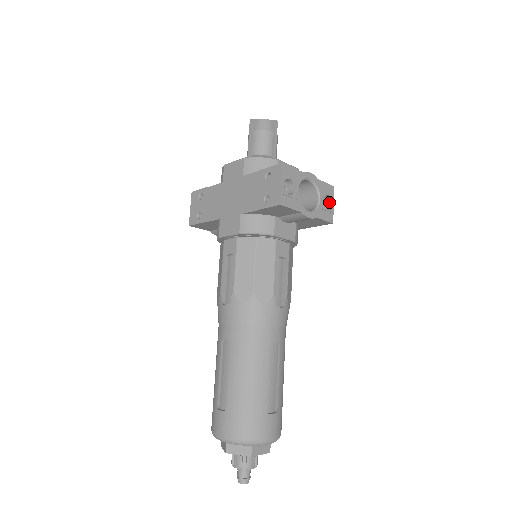
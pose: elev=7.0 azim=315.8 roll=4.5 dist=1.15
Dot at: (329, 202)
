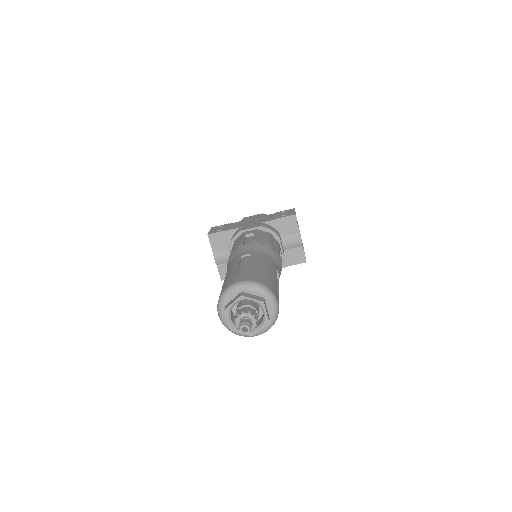
Dot at: occluded
